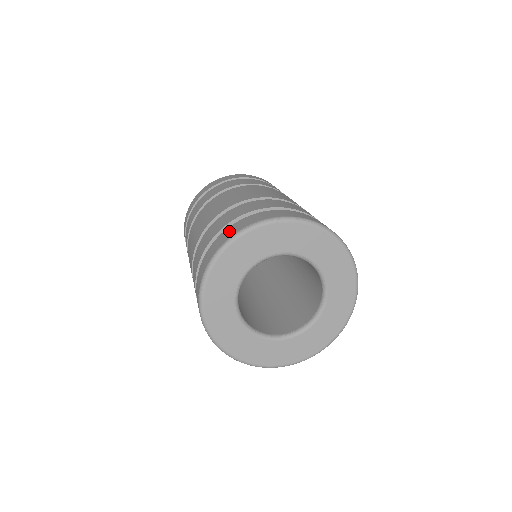
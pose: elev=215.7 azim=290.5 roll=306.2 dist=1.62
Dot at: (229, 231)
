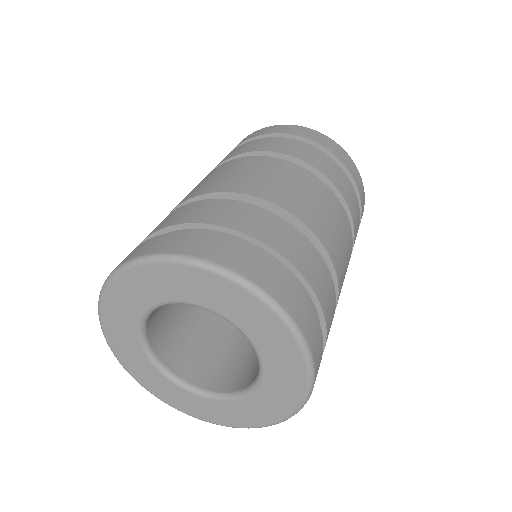
Dot at: occluded
